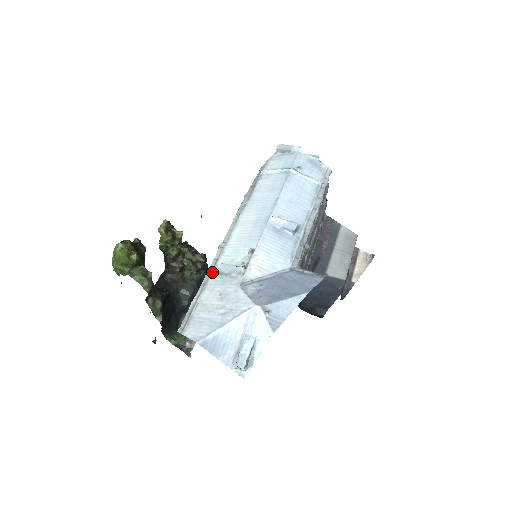
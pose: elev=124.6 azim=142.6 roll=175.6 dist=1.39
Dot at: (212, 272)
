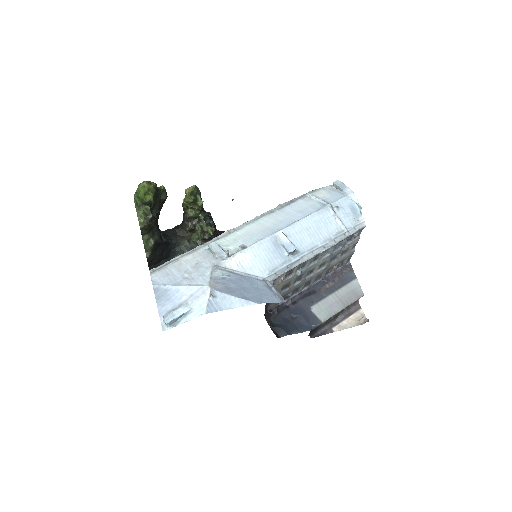
Dot at: (207, 245)
